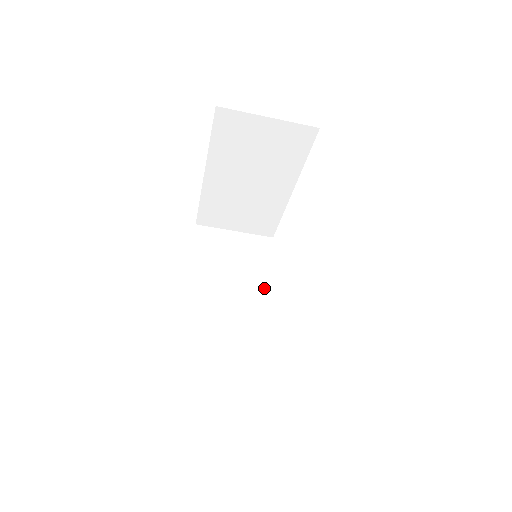
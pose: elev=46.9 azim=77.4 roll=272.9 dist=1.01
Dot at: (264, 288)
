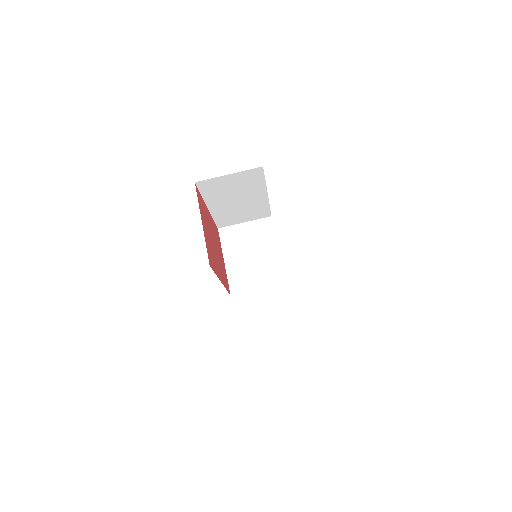
Dot at: (276, 256)
